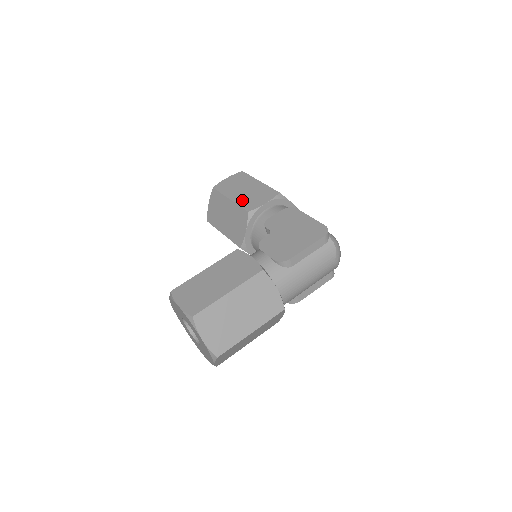
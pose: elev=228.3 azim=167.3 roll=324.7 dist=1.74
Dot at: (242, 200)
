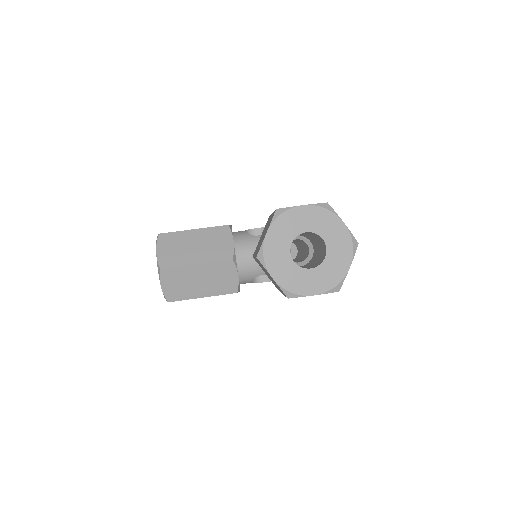
Dot at: occluded
